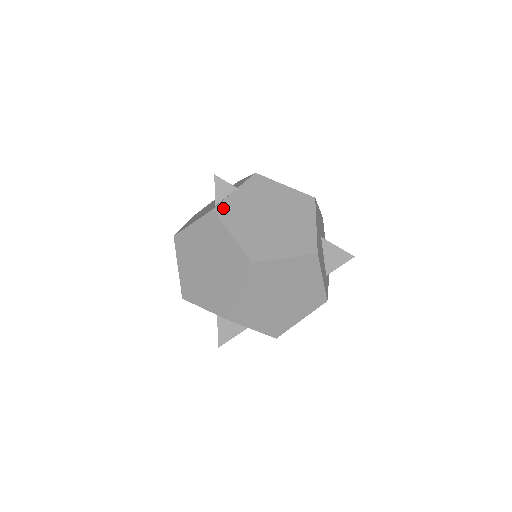
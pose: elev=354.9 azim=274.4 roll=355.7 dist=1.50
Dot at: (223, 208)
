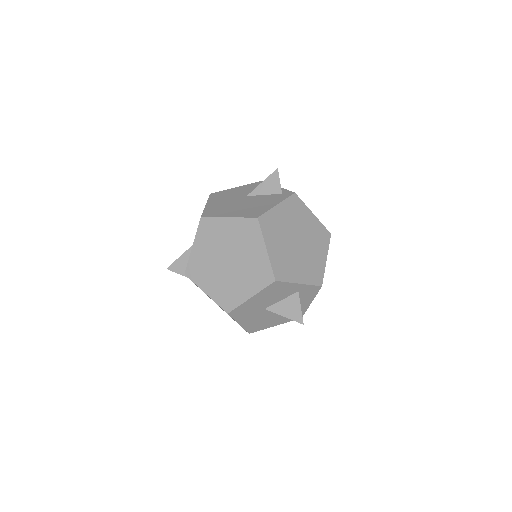
Dot at: occluded
